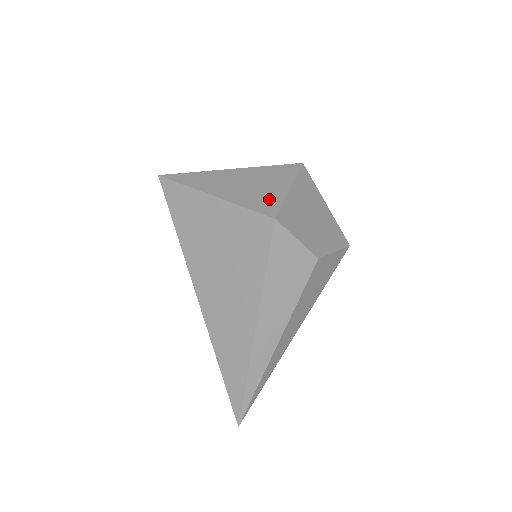
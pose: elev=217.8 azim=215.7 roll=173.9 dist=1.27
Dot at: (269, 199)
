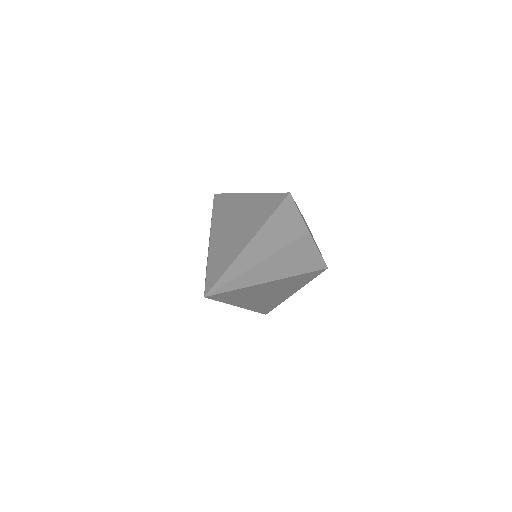
Dot at: occluded
